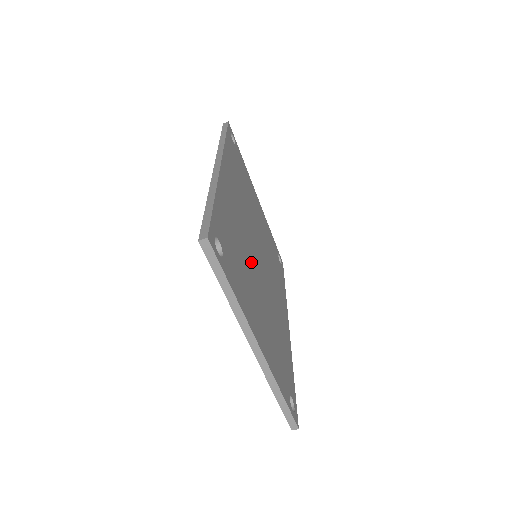
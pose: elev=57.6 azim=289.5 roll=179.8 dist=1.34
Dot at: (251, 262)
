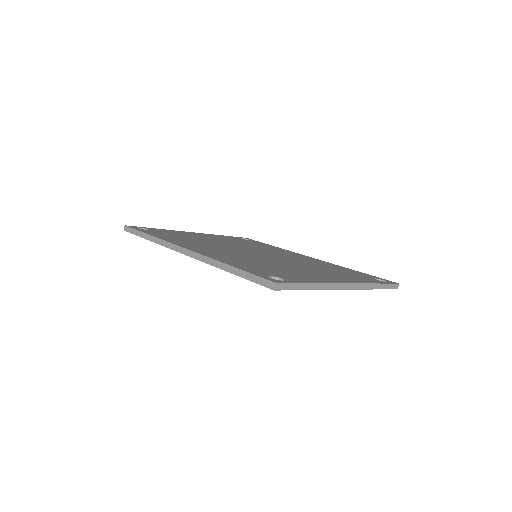
Dot at: occluded
